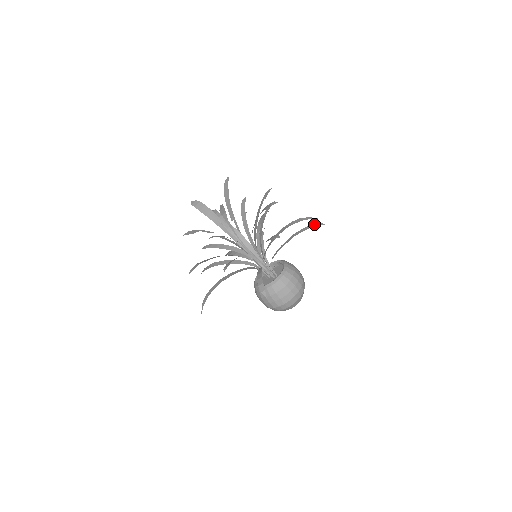
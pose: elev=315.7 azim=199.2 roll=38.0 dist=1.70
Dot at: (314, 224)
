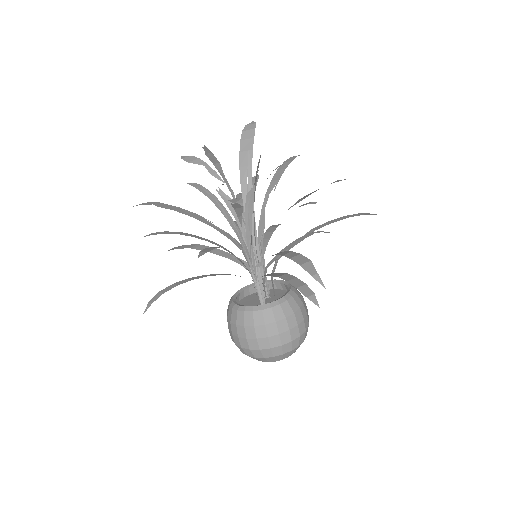
Dot at: occluded
